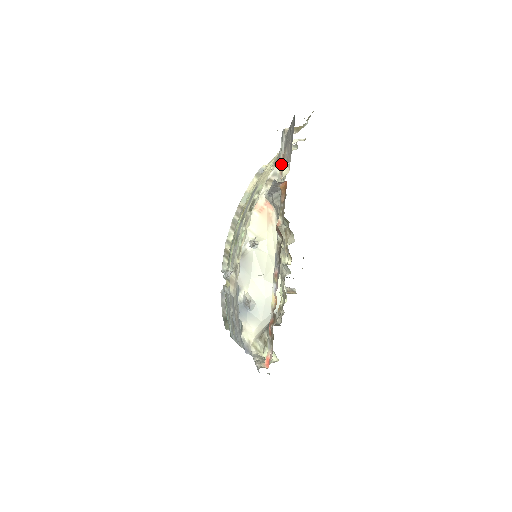
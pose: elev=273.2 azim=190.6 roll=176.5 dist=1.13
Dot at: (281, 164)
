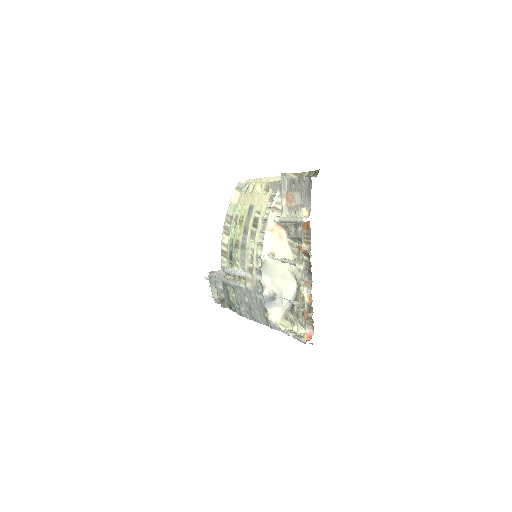
Dot at: (286, 198)
